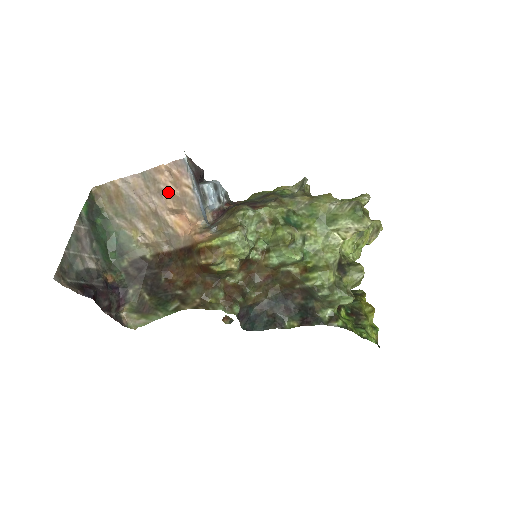
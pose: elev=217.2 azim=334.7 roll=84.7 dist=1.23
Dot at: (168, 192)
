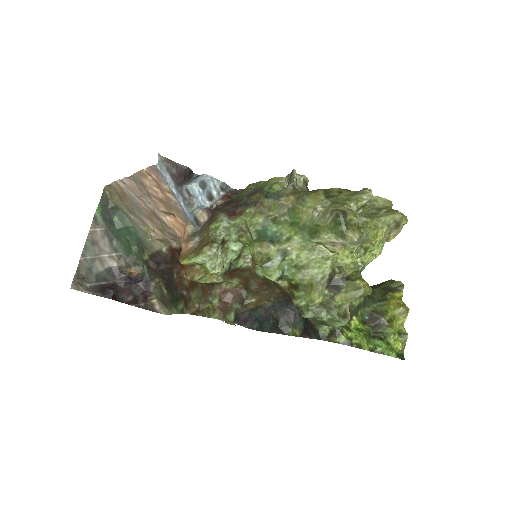
Dot at: (156, 196)
